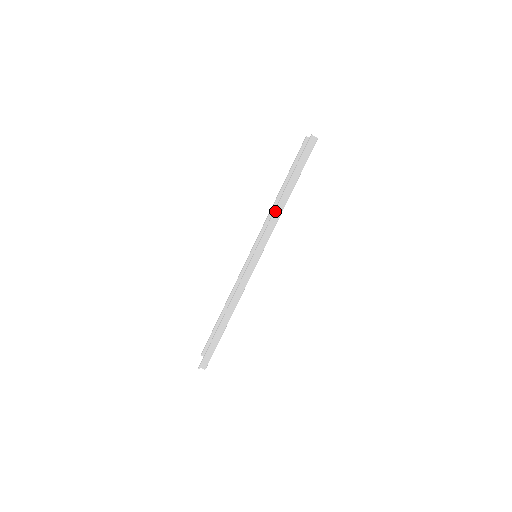
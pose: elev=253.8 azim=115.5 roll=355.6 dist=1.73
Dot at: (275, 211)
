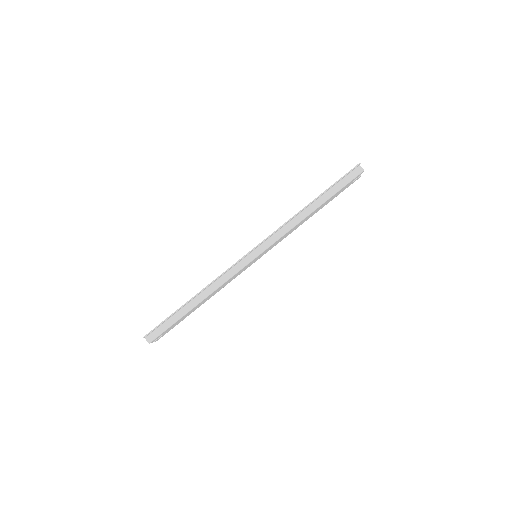
Dot at: (294, 216)
